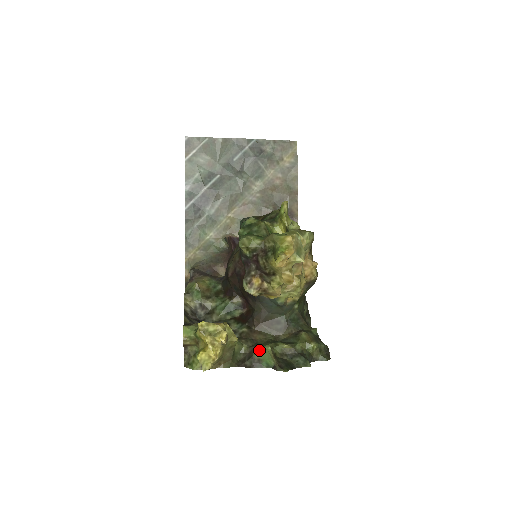
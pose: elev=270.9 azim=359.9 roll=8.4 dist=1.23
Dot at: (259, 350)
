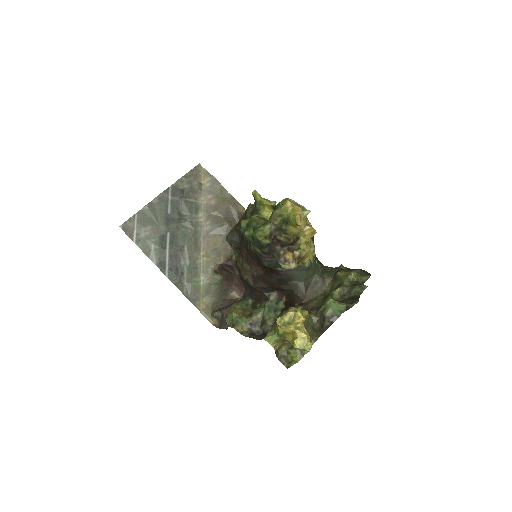
Dot at: (325, 308)
